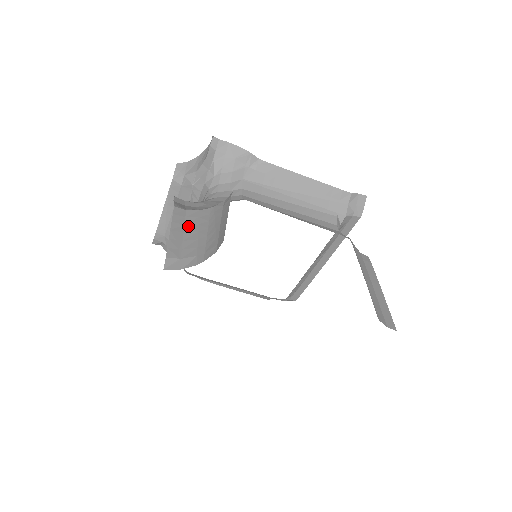
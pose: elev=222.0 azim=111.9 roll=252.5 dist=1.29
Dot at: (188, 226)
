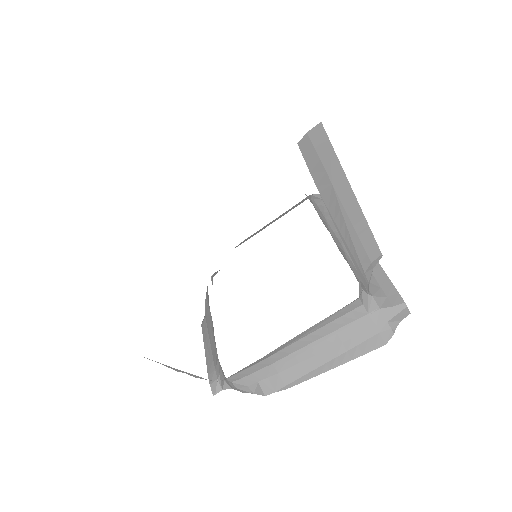
Dot at: occluded
